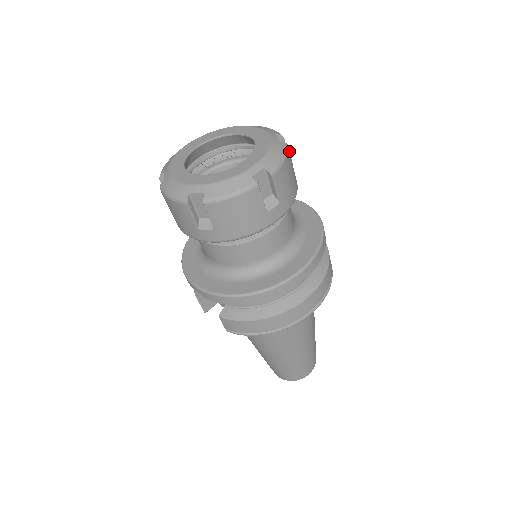
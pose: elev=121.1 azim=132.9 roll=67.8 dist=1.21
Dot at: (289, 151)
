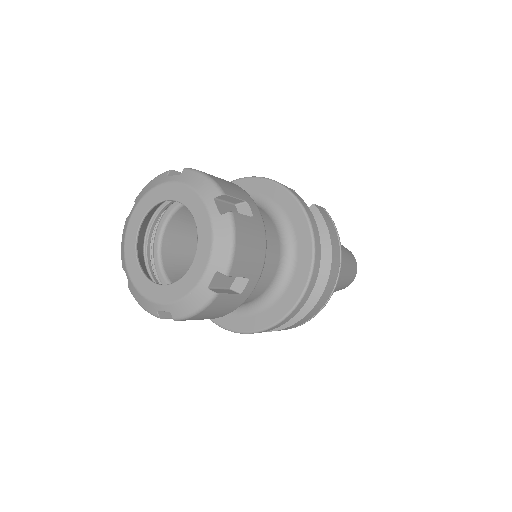
Dot at: (237, 217)
